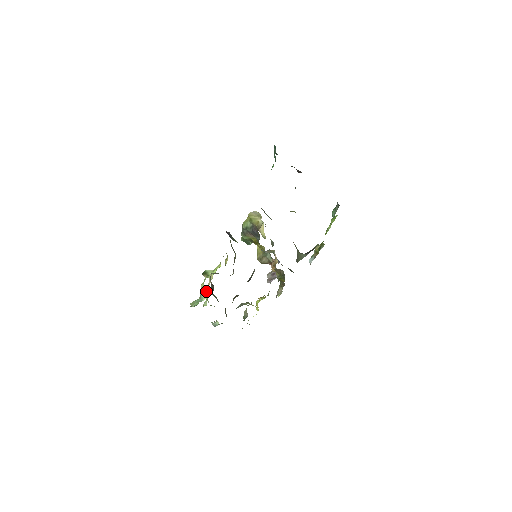
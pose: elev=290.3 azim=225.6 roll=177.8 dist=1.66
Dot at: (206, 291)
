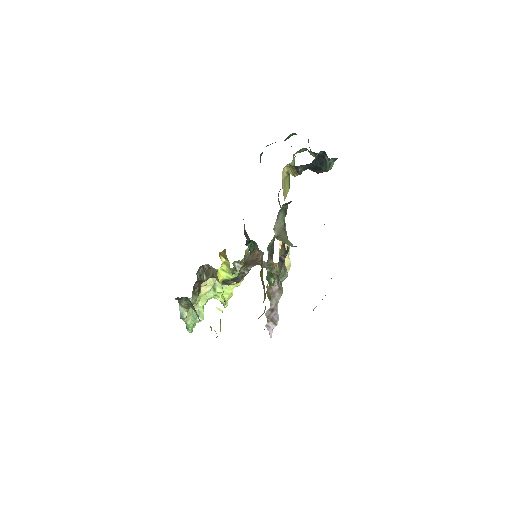
Dot at: (201, 294)
